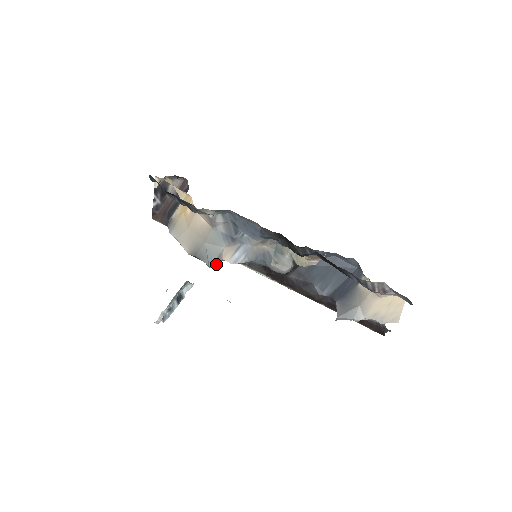
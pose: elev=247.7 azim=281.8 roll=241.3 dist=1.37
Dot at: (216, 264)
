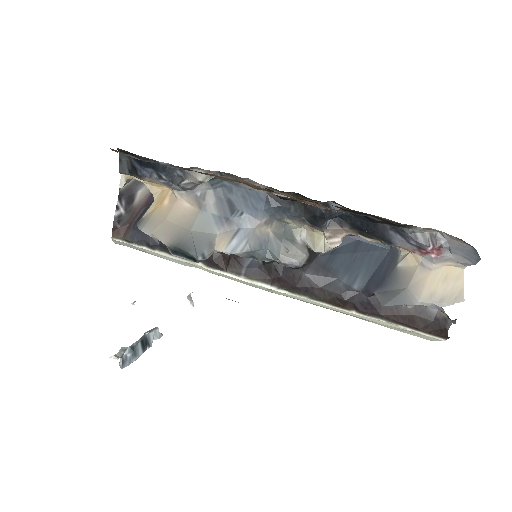
Dot at: (207, 256)
